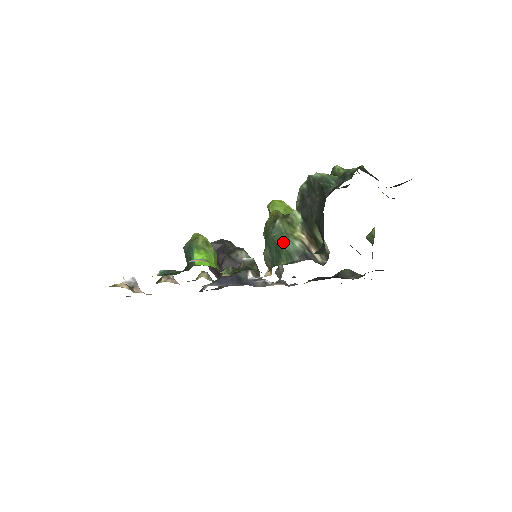
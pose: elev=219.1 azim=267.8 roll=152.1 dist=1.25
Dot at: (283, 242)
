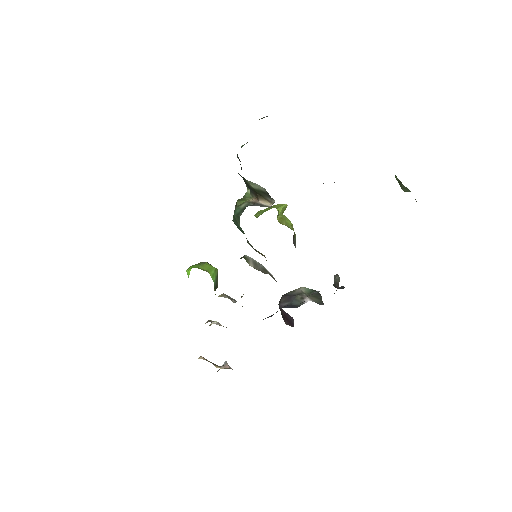
Dot at: (234, 213)
